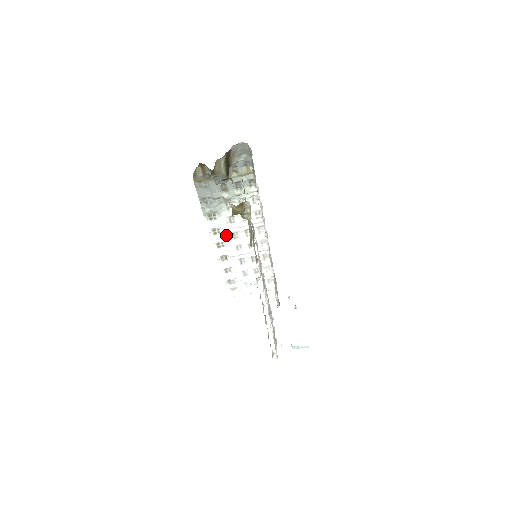
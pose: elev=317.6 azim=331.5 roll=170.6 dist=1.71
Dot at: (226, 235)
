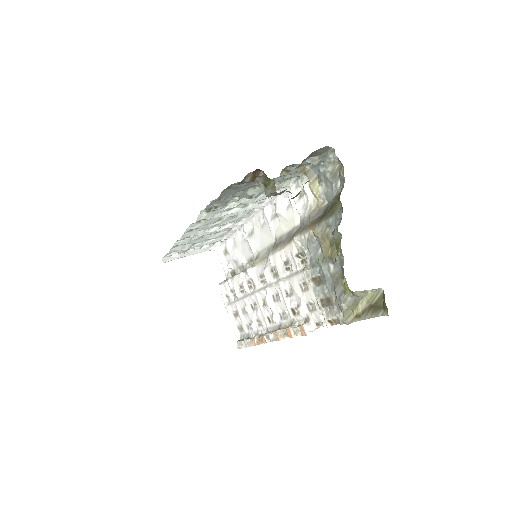
Dot at: (210, 220)
